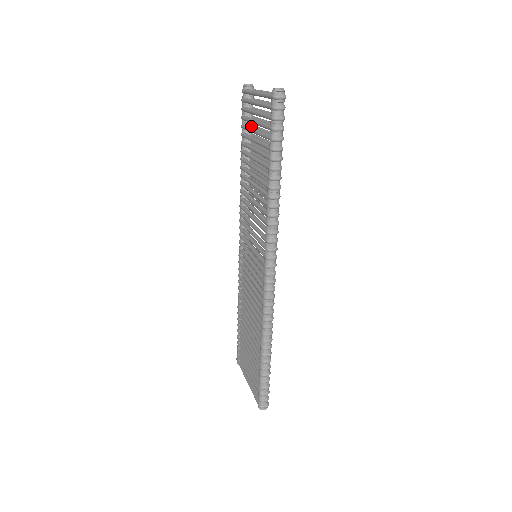
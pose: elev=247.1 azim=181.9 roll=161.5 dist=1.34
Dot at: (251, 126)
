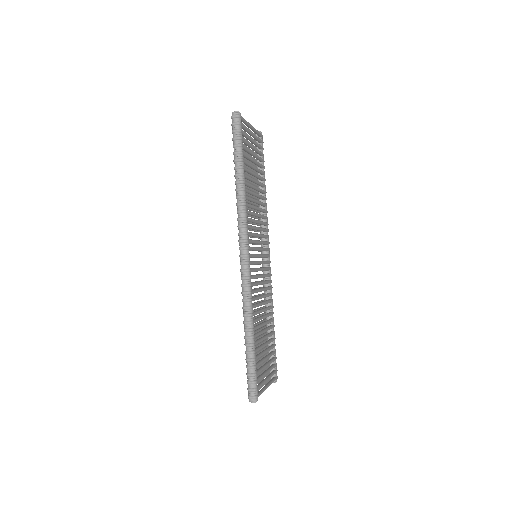
Dot at: occluded
